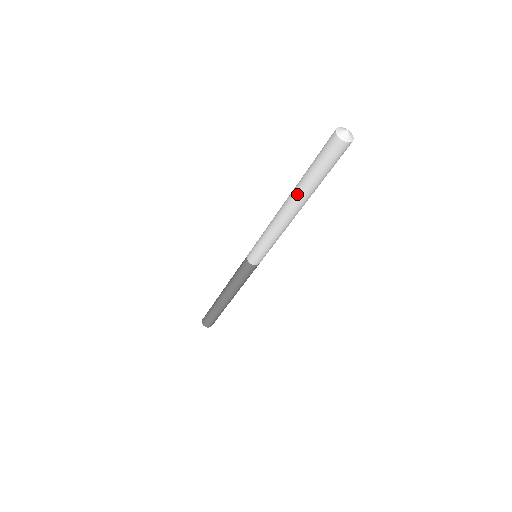
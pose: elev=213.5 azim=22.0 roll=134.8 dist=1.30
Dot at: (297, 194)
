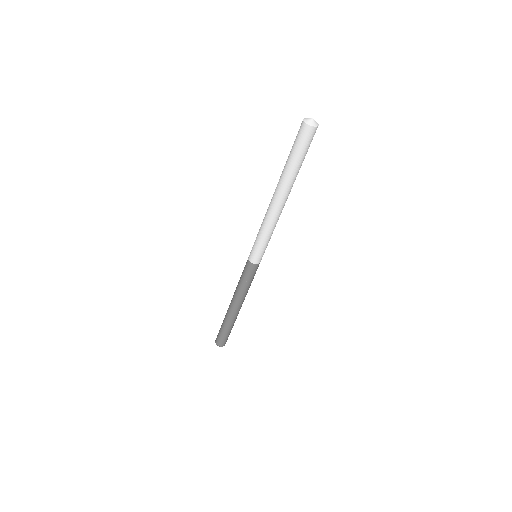
Dot at: (281, 182)
